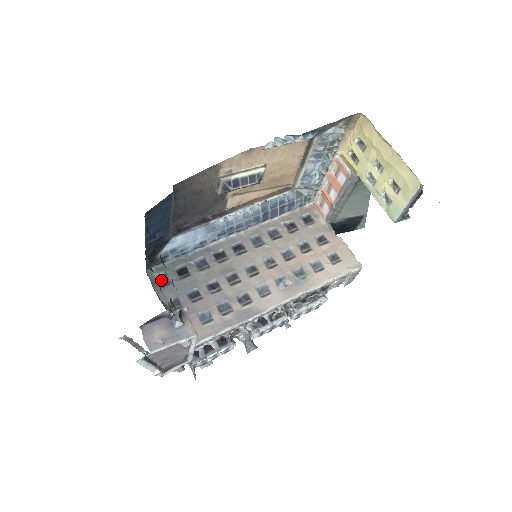
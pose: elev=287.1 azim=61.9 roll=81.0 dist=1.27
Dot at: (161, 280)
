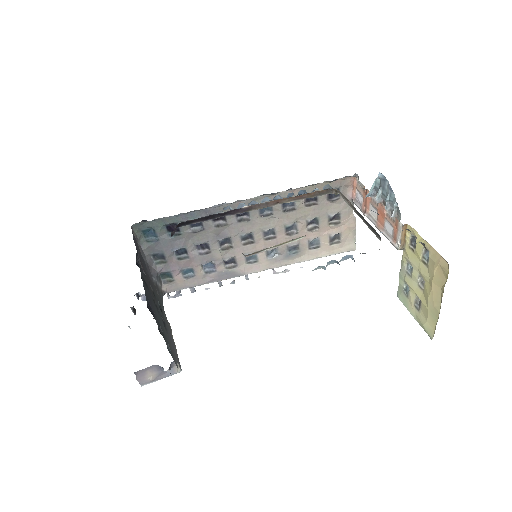
Dot at: occluded
